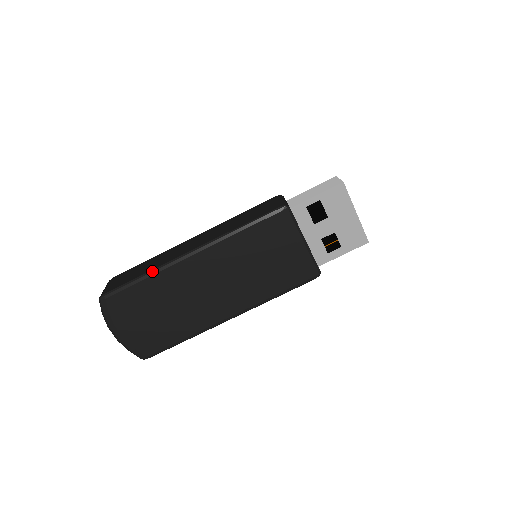
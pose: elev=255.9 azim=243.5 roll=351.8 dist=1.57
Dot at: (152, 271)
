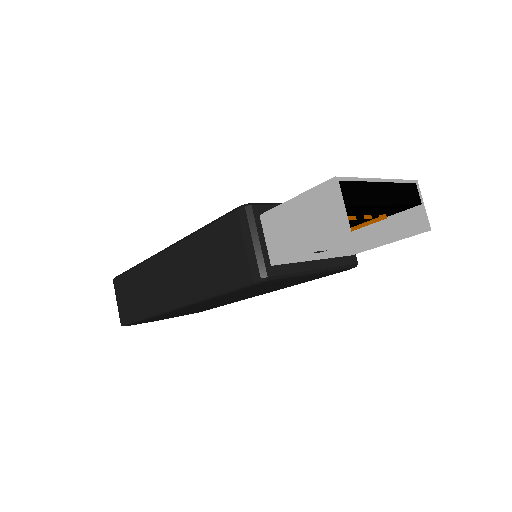
Dot at: (148, 317)
